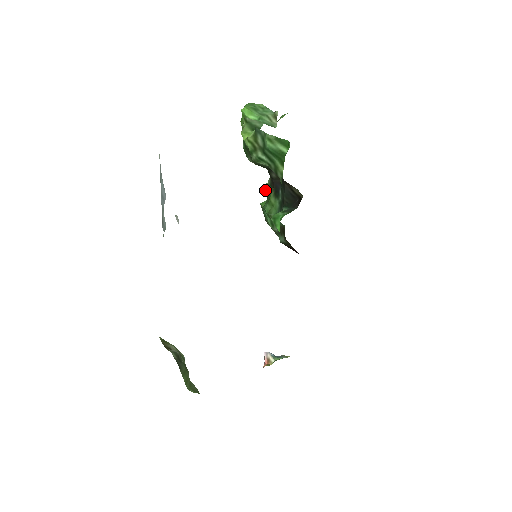
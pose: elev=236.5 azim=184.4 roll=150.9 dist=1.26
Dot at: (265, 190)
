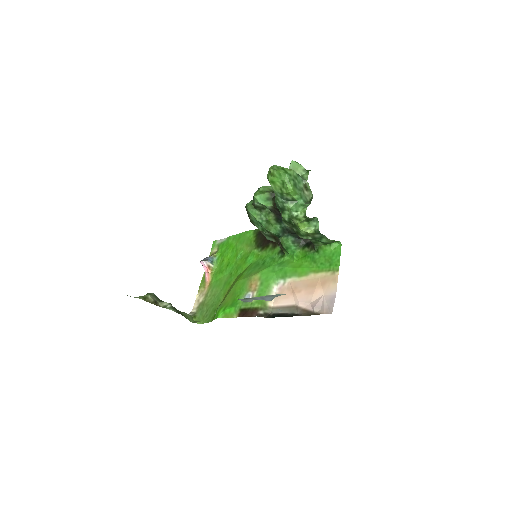
Dot at: (255, 203)
